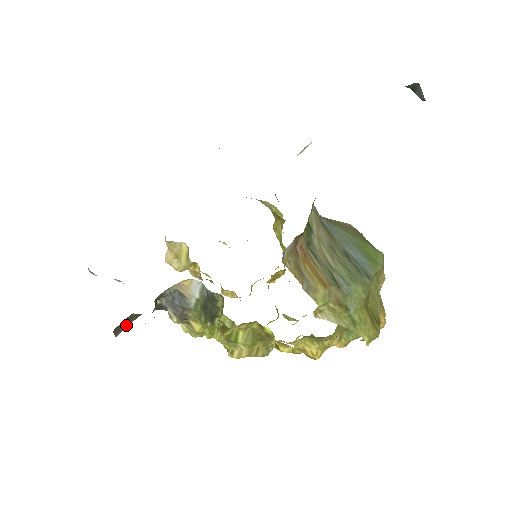
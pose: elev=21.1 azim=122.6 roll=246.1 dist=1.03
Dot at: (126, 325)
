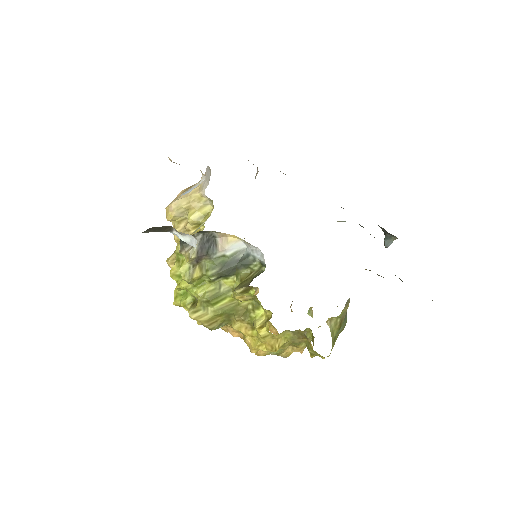
Dot at: (156, 230)
